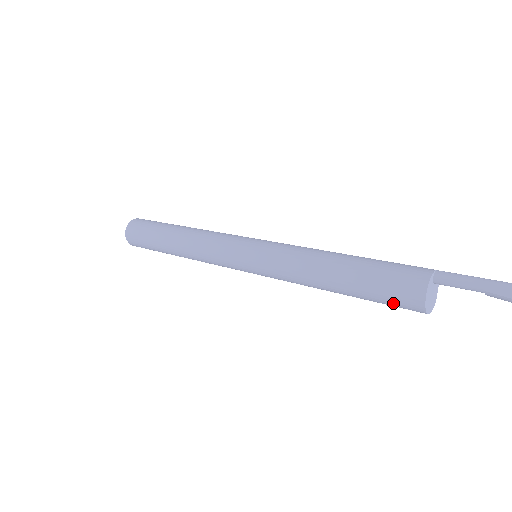
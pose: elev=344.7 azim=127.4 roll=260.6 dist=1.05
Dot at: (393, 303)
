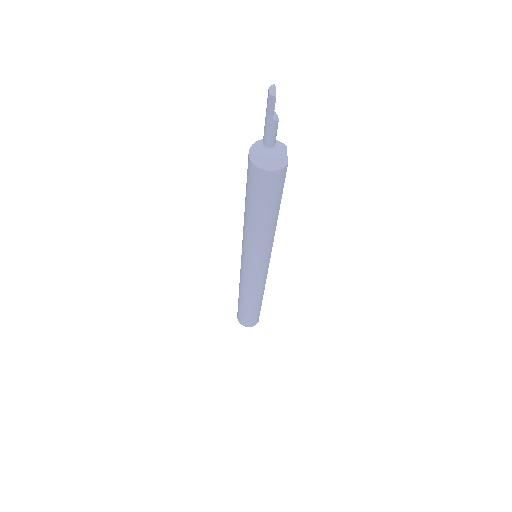
Dot at: (254, 186)
